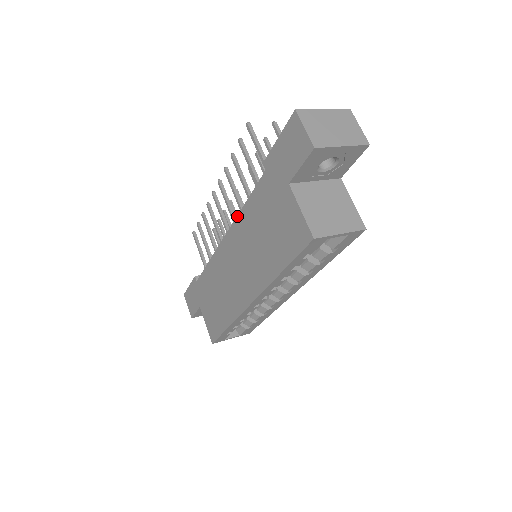
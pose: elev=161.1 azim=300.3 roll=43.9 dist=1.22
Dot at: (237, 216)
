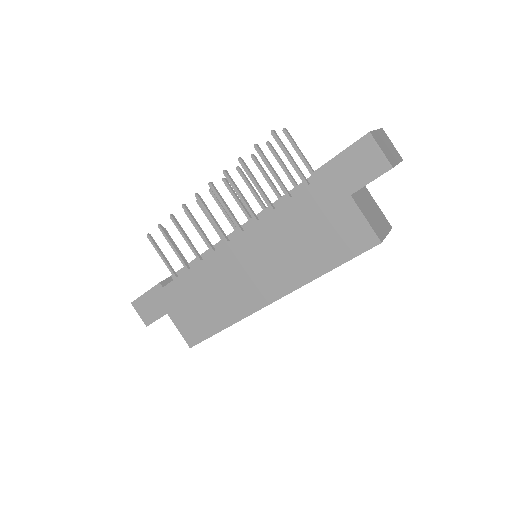
Dot at: (257, 221)
